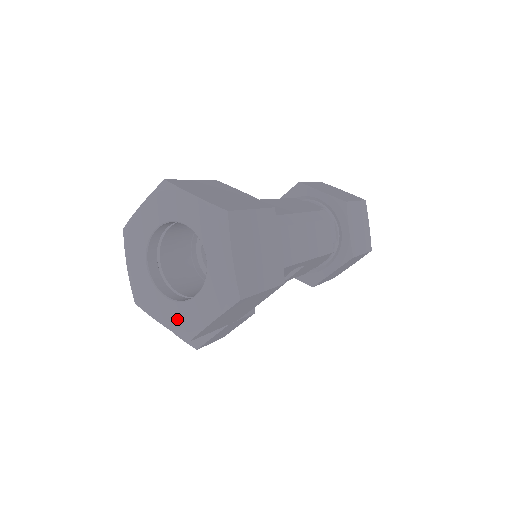
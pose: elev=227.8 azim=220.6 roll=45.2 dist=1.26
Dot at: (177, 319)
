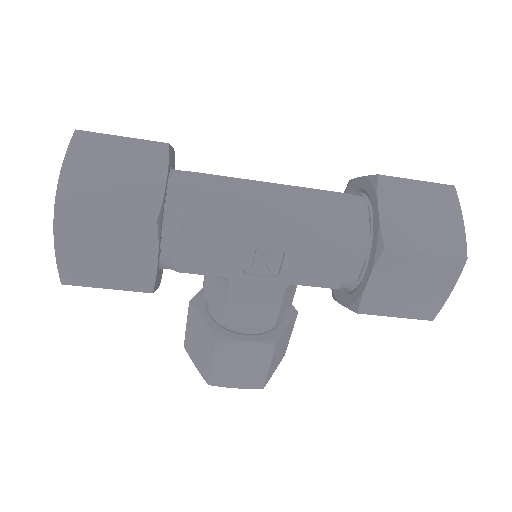
Dot at: occluded
